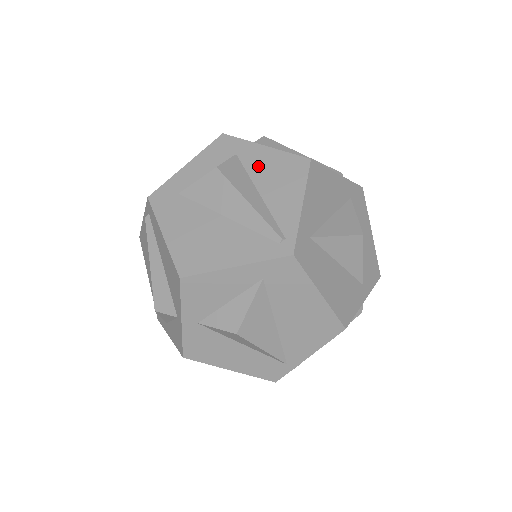
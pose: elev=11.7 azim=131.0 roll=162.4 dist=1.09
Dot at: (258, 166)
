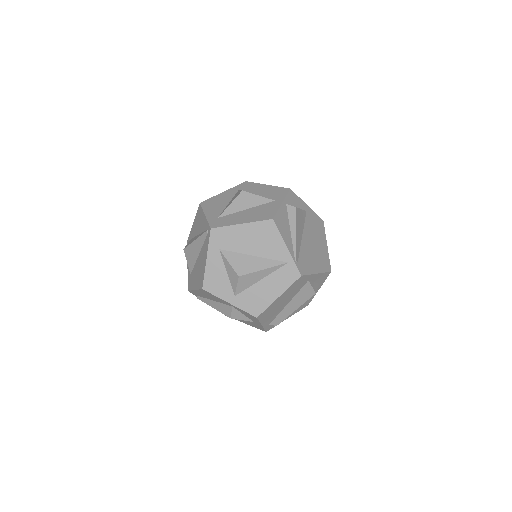
Dot at: (195, 230)
